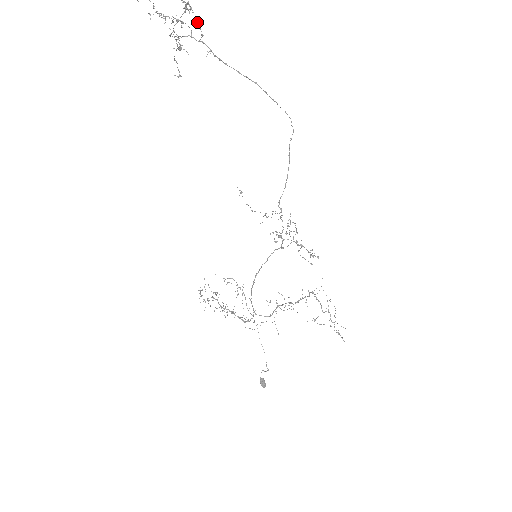
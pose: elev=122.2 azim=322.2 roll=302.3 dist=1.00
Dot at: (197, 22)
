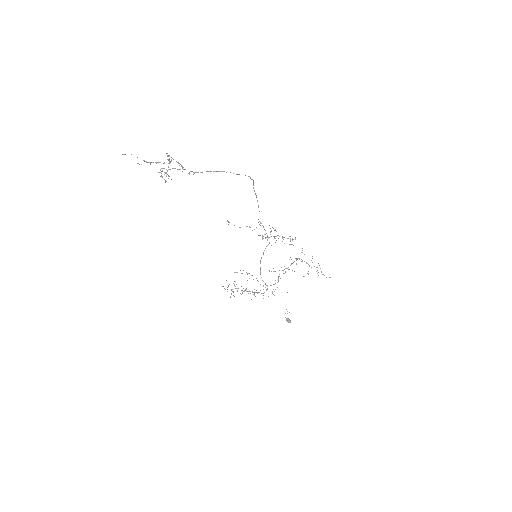
Dot at: (177, 162)
